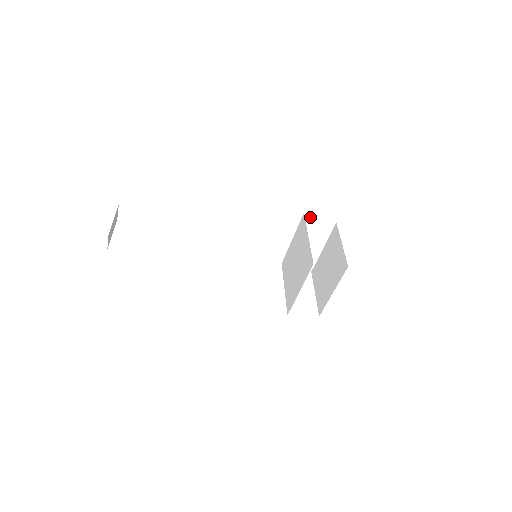
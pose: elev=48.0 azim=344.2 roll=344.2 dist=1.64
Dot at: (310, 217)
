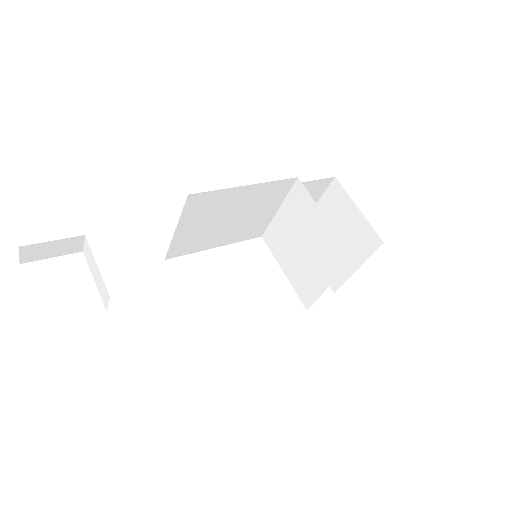
Dot at: (307, 181)
